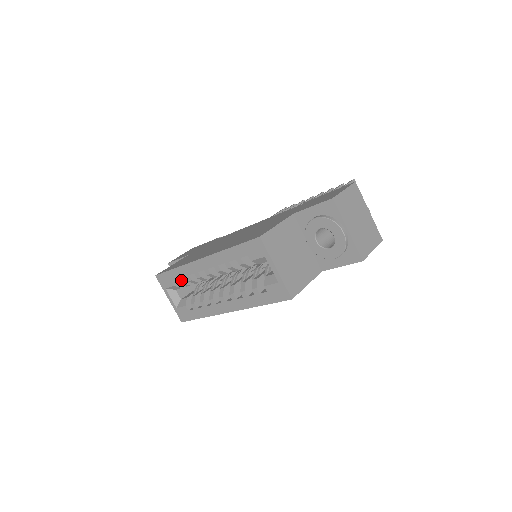
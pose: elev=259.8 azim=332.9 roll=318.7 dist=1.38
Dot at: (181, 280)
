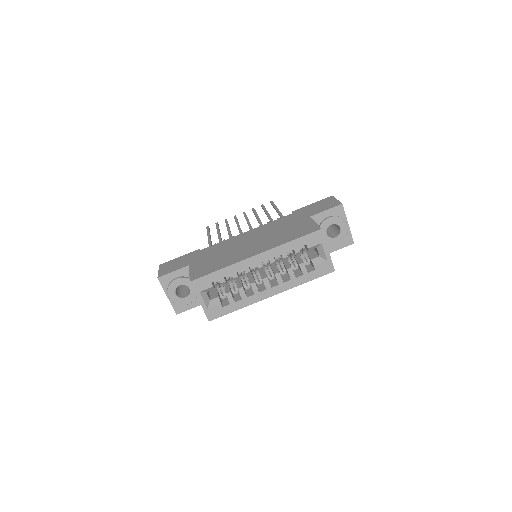
Dot at: (224, 279)
